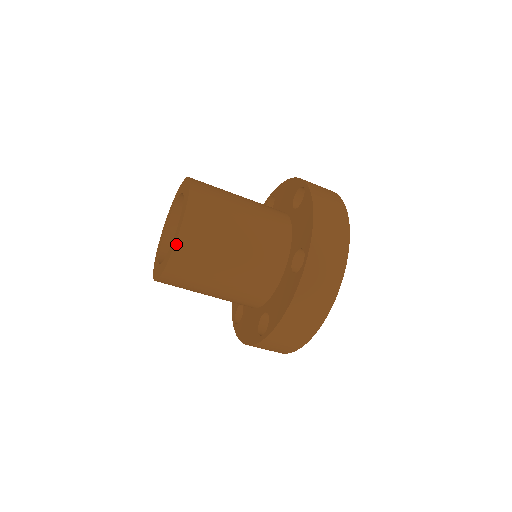
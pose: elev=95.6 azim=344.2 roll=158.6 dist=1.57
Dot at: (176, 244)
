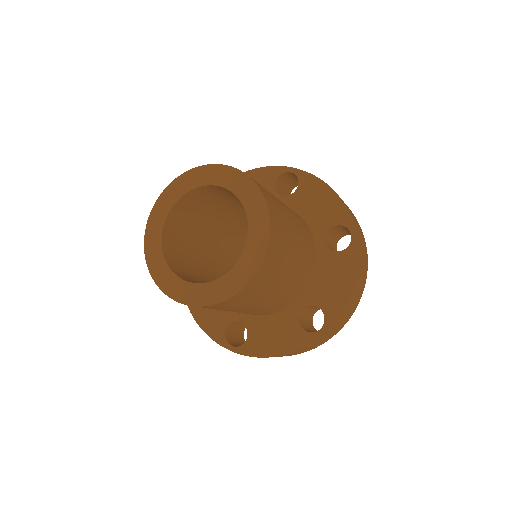
Dot at: (270, 237)
